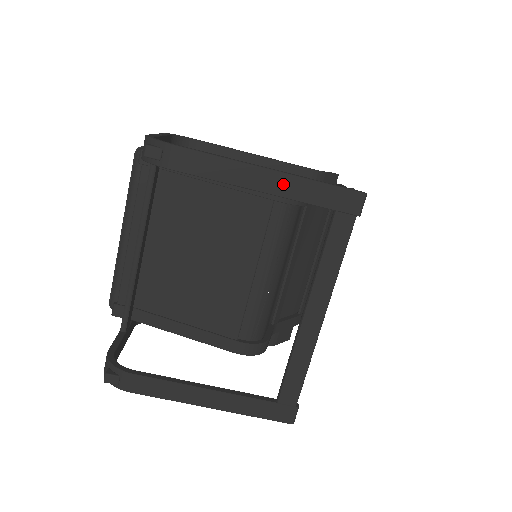
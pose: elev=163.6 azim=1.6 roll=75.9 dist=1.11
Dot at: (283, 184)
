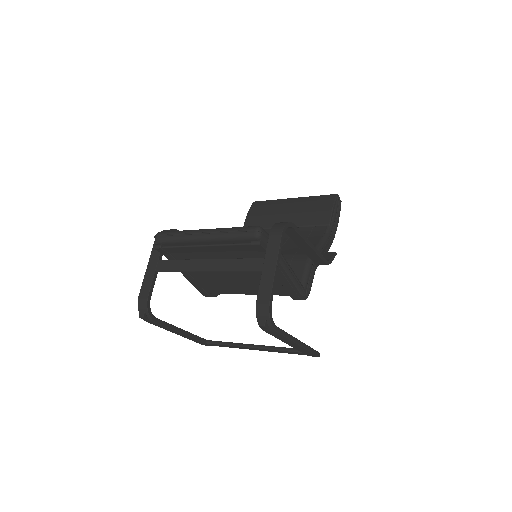
Dot at: (297, 347)
